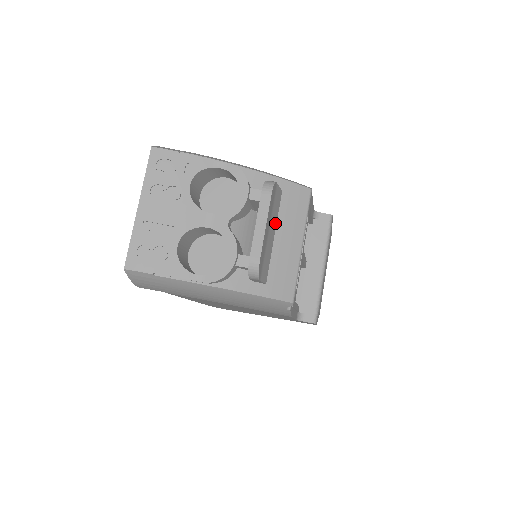
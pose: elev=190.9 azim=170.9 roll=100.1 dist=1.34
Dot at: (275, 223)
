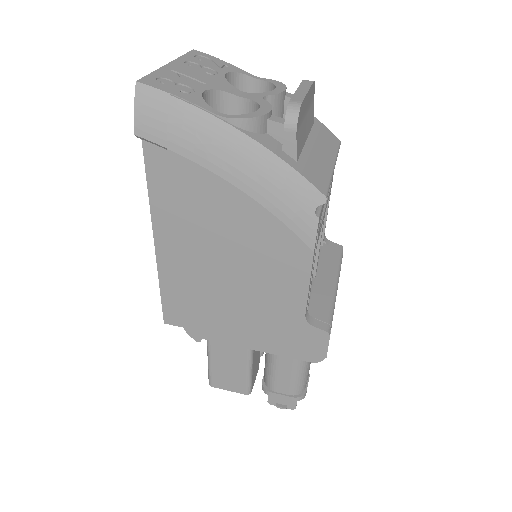
Dot at: (308, 130)
